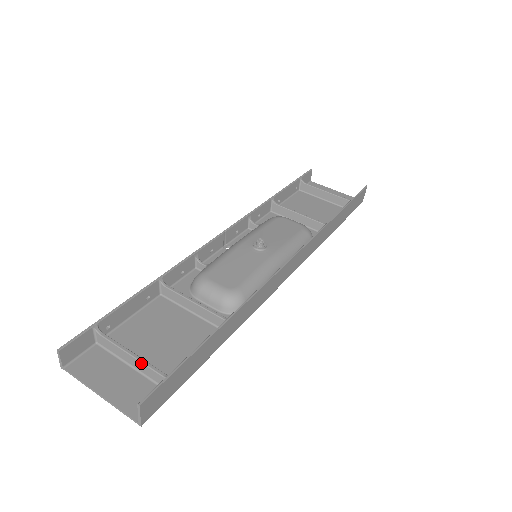
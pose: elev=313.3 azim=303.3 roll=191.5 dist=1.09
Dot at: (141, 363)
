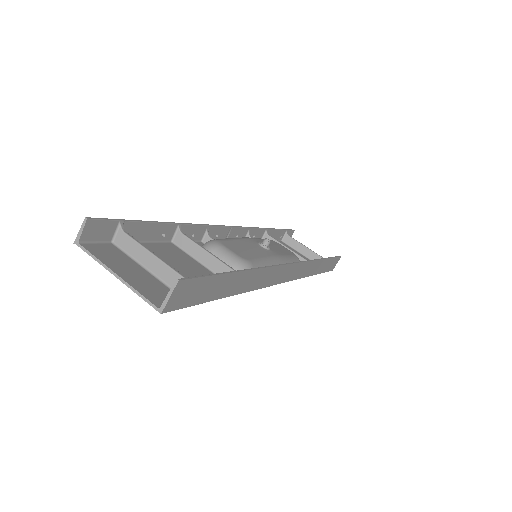
Dot at: (166, 266)
